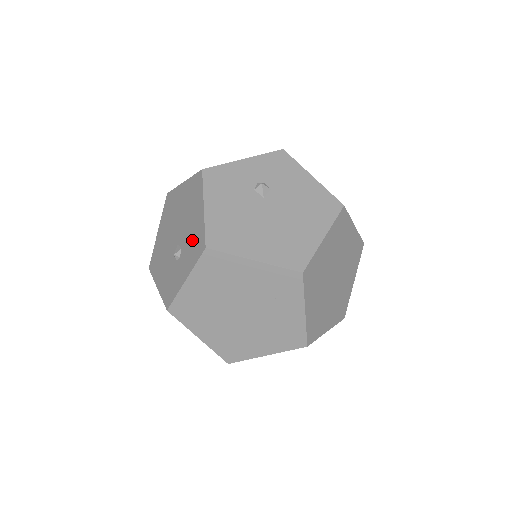
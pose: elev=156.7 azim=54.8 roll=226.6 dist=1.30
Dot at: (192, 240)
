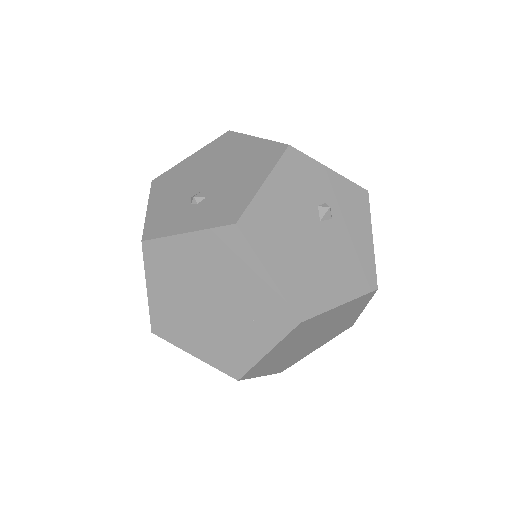
Dot at: (225, 201)
